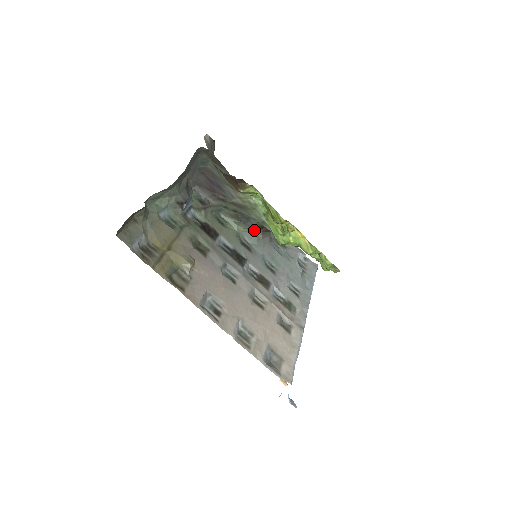
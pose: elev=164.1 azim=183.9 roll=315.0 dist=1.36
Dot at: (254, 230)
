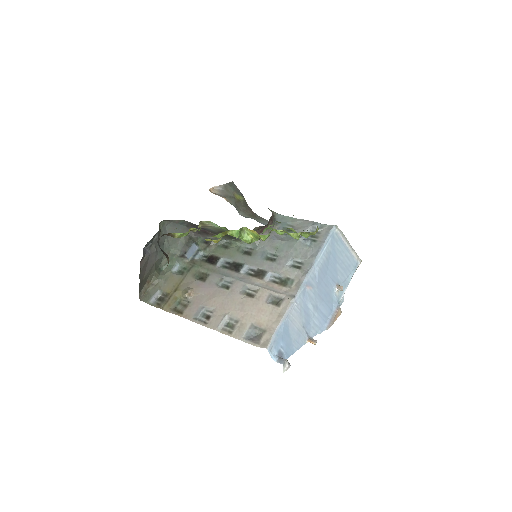
Dot at: occluded
